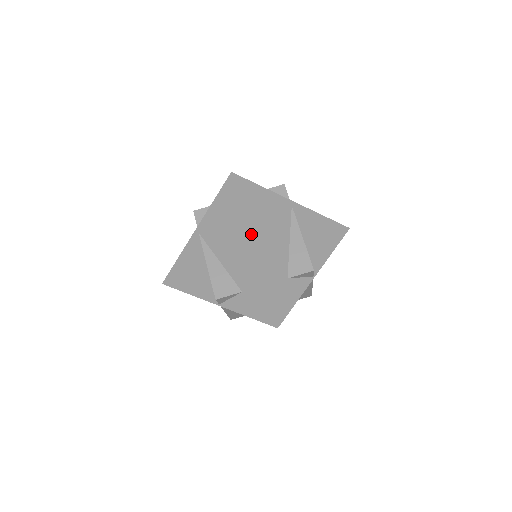
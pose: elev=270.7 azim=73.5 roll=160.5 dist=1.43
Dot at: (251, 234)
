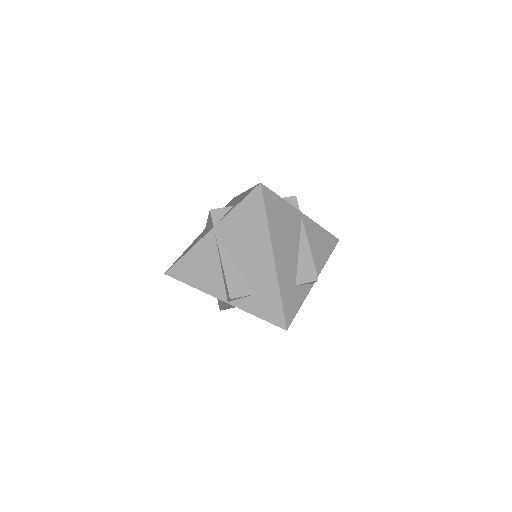
Dot at: occluded
